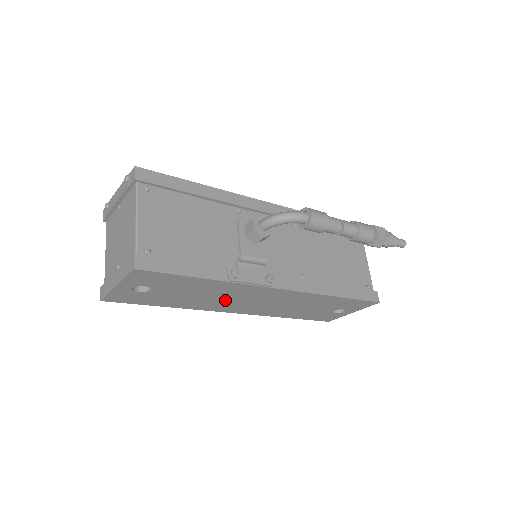
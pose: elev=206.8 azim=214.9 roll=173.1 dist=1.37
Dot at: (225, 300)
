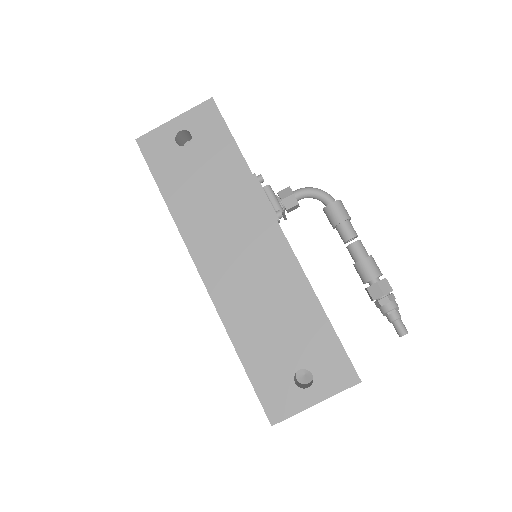
Dot at: (219, 222)
